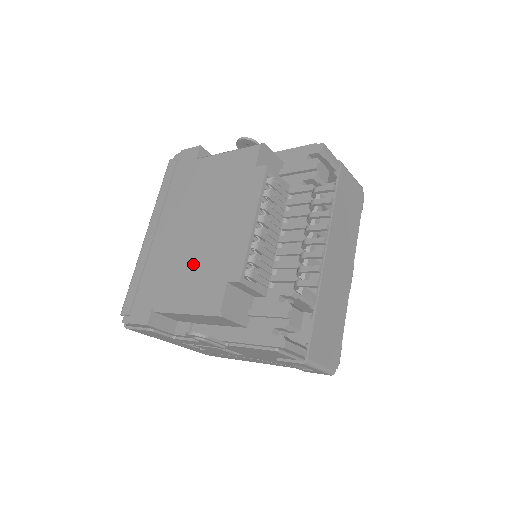
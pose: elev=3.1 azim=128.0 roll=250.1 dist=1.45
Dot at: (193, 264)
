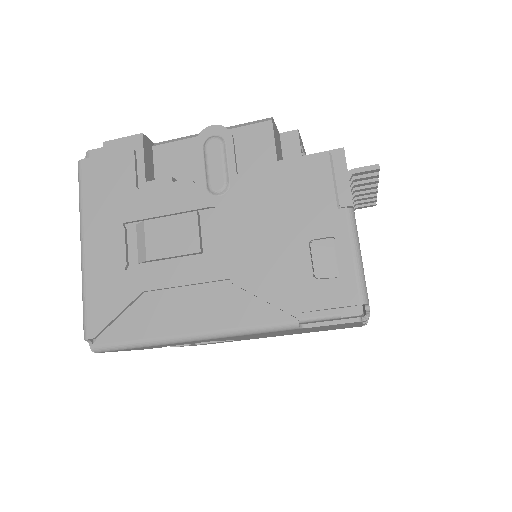
Dot at: occluded
